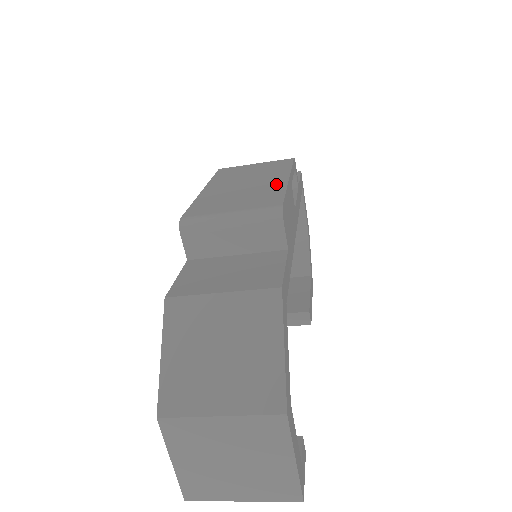
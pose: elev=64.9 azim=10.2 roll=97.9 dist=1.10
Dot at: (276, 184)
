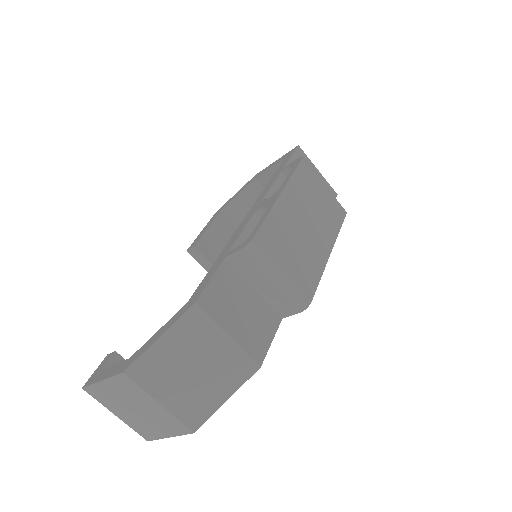
Dot at: (321, 255)
